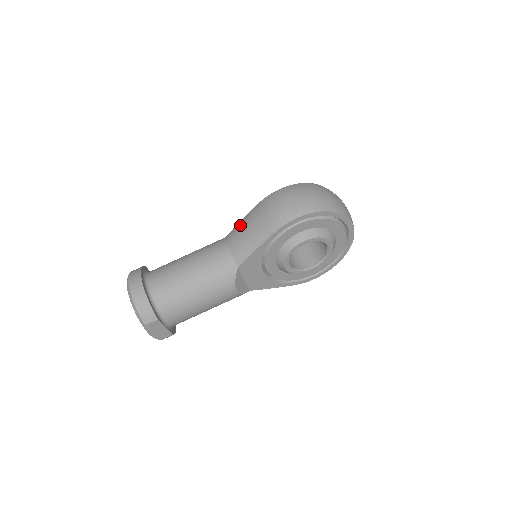
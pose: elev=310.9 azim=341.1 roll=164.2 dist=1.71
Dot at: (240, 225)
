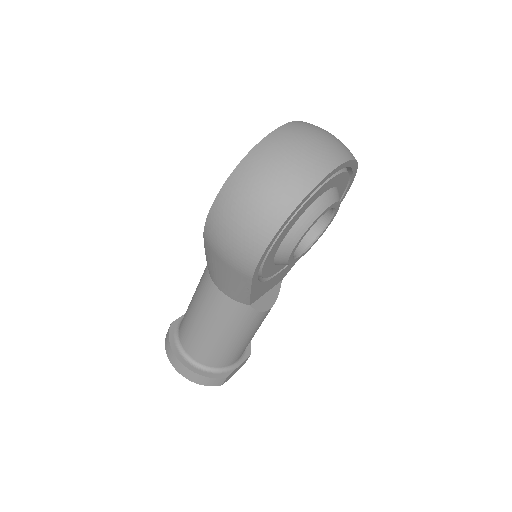
Dot at: (209, 265)
